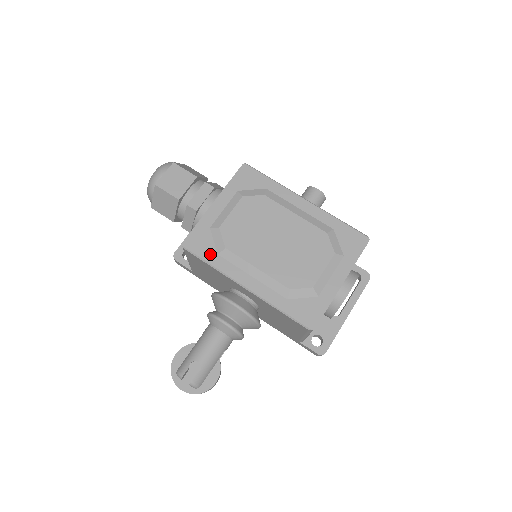
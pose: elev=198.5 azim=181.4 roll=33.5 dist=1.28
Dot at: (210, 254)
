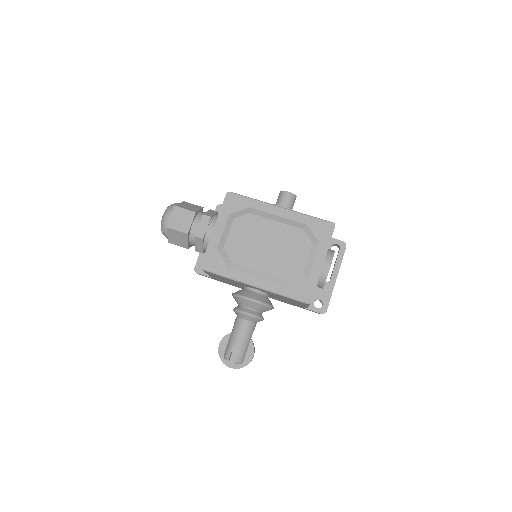
Dot at: (223, 269)
